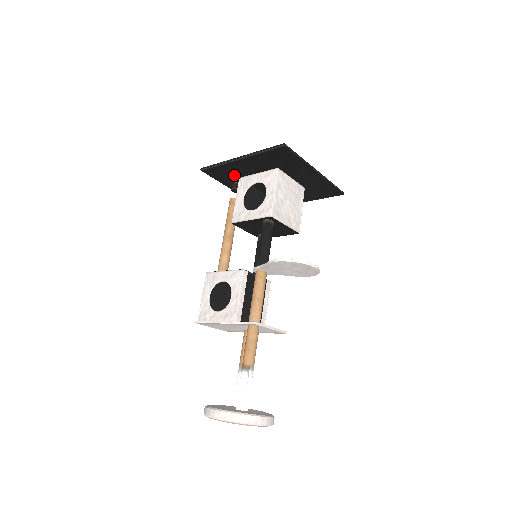
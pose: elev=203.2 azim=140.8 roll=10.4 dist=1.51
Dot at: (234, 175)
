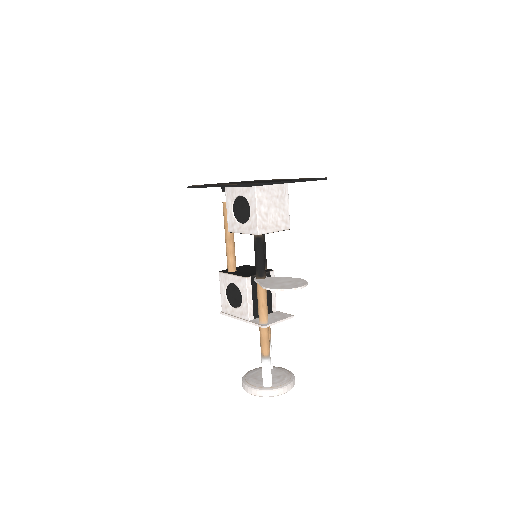
Dot at: occluded
